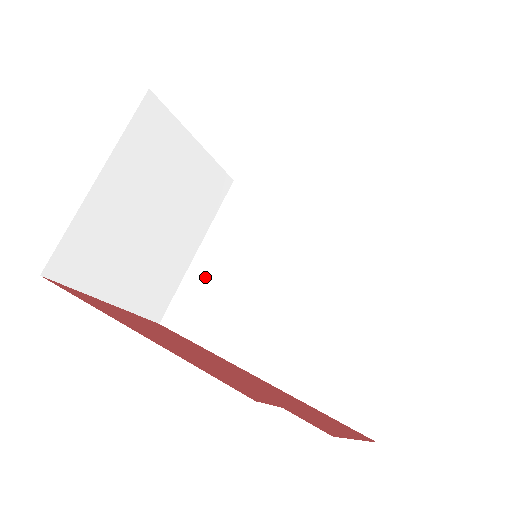
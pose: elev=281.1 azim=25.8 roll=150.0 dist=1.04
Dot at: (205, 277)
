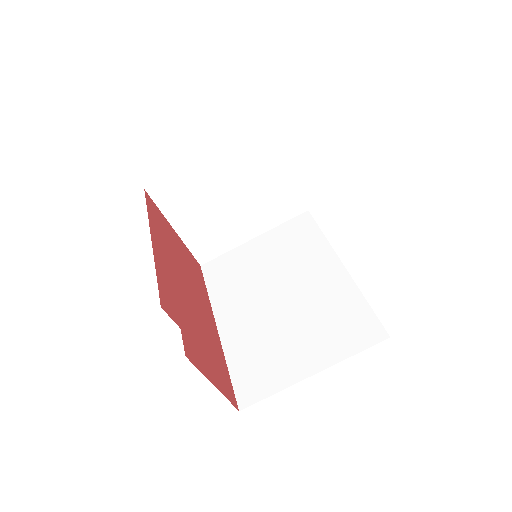
Dot at: (243, 257)
